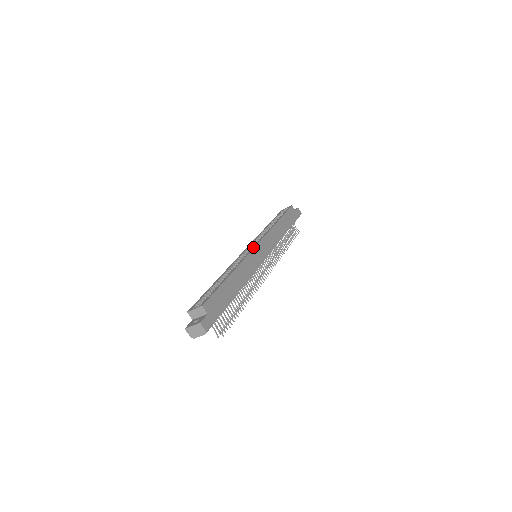
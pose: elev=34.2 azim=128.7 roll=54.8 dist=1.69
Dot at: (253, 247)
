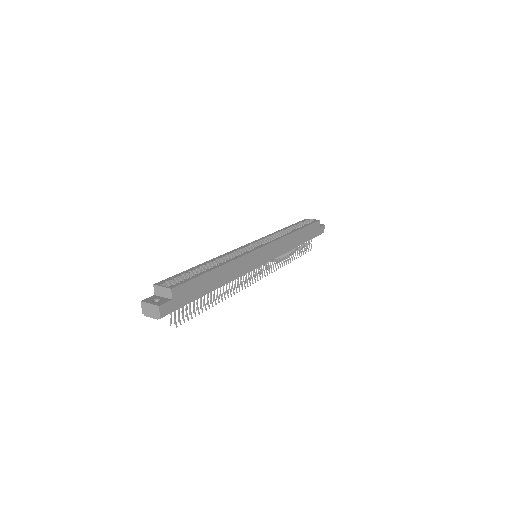
Dot at: (258, 247)
